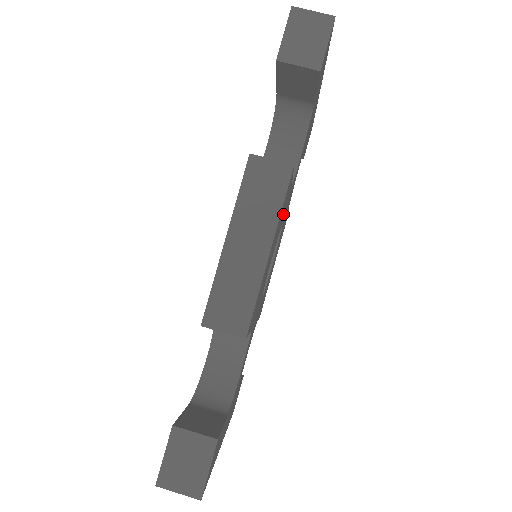
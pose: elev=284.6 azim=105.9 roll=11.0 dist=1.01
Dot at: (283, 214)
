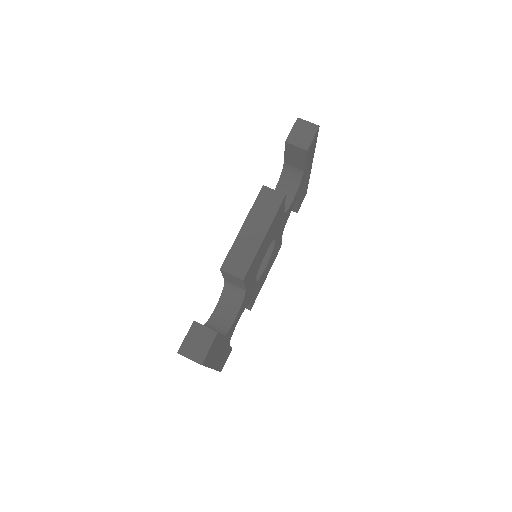
Dot at: (276, 227)
